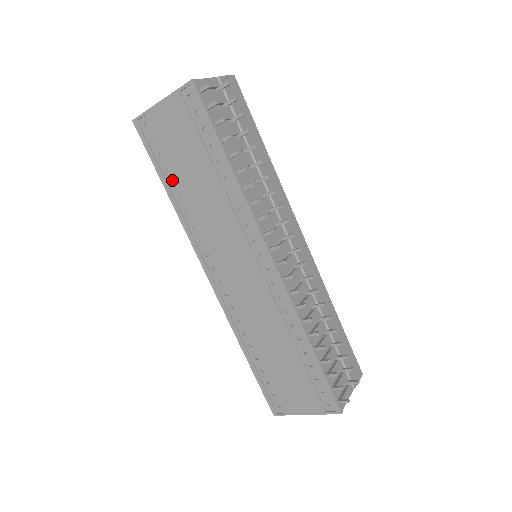
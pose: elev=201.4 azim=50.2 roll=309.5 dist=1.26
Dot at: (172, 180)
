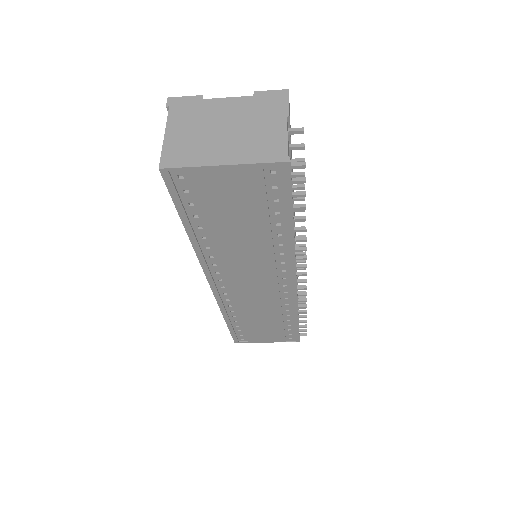
Dot at: (200, 224)
